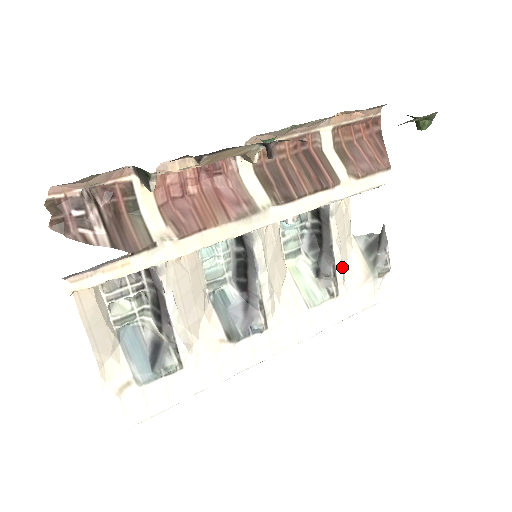
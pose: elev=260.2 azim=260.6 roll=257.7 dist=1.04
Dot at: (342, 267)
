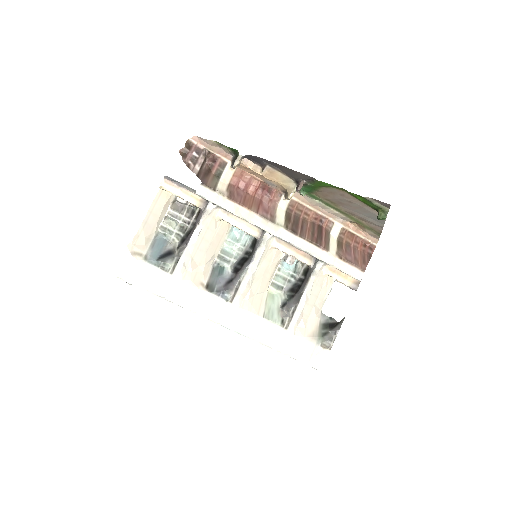
Dot at: (301, 314)
